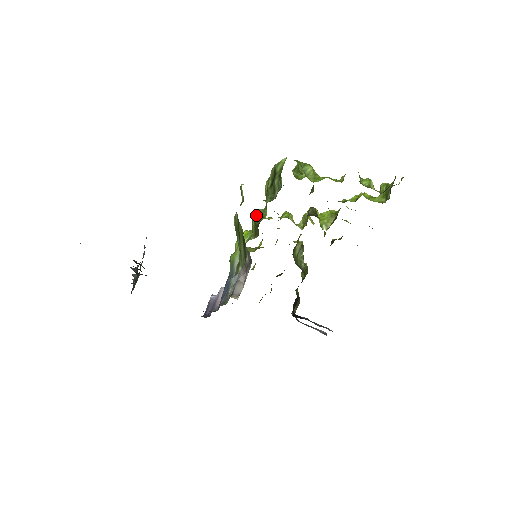
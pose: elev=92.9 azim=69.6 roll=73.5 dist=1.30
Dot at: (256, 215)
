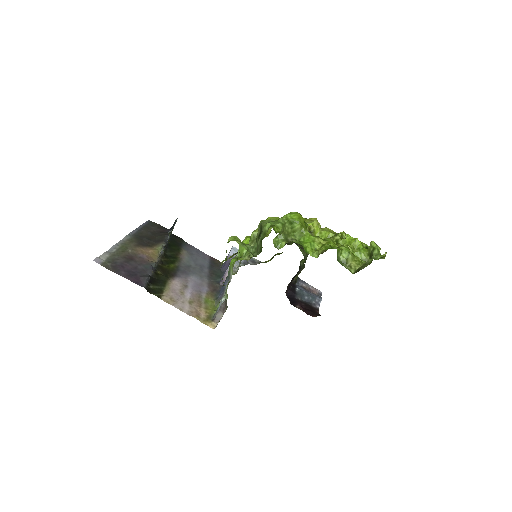
Dot at: (253, 238)
